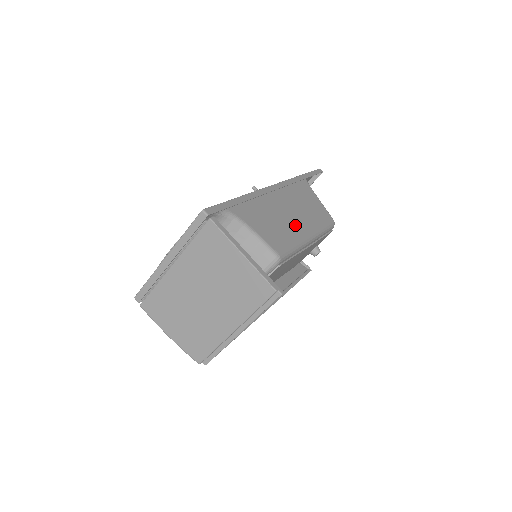
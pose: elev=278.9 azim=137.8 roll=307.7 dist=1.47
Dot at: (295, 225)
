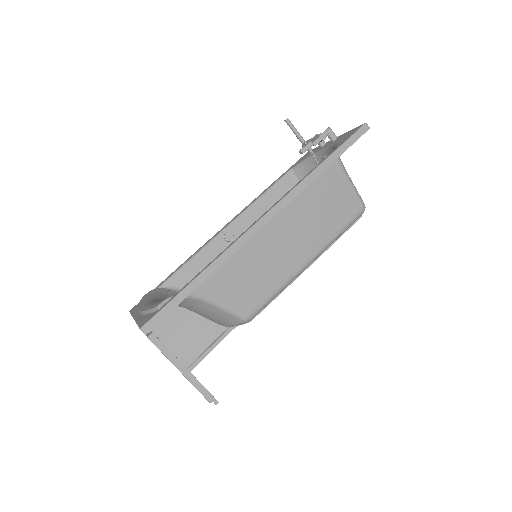
Dot at: (286, 257)
